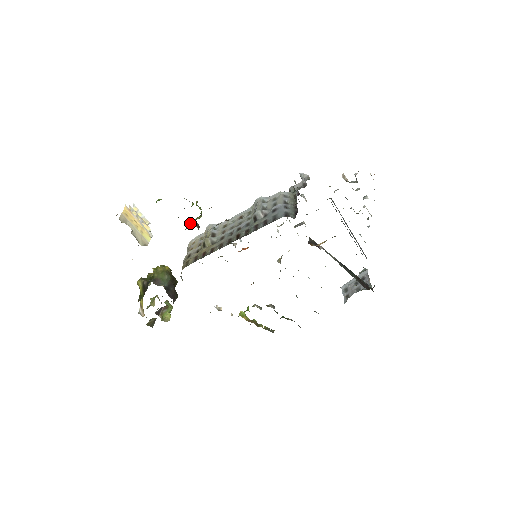
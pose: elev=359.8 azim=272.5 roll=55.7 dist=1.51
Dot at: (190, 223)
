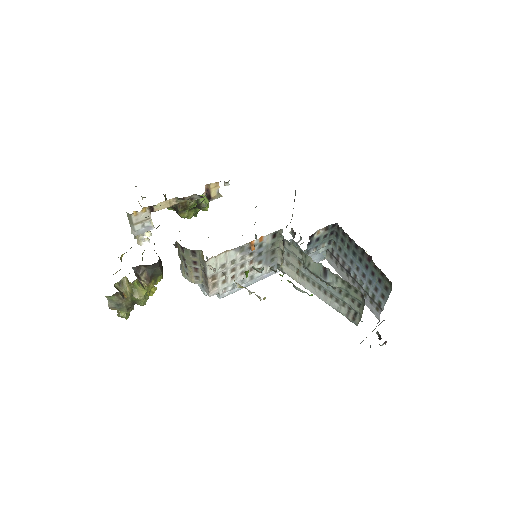
Dot at: occluded
